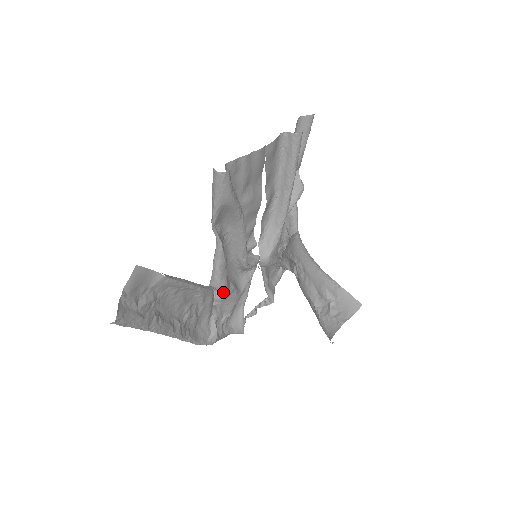
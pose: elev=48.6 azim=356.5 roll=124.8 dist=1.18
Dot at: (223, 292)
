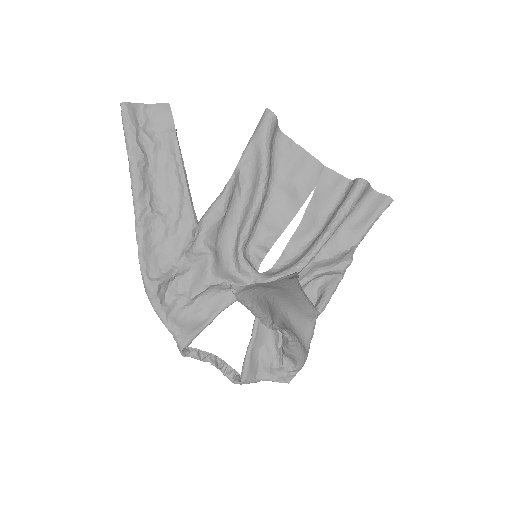
Dot at: (201, 231)
